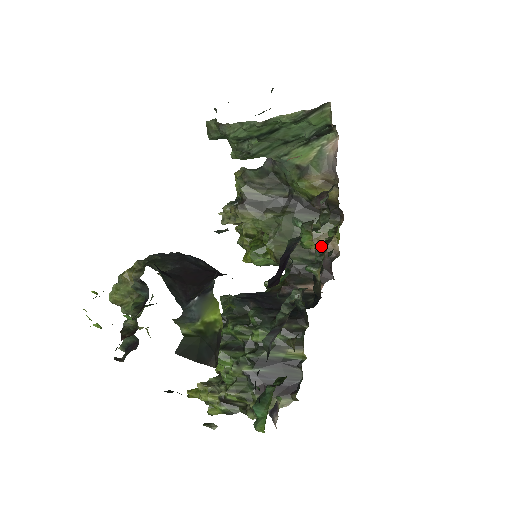
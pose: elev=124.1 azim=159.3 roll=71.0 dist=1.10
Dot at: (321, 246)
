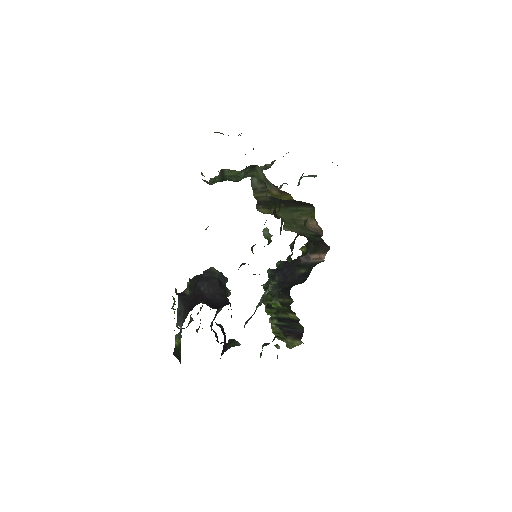
Dot at: (293, 241)
